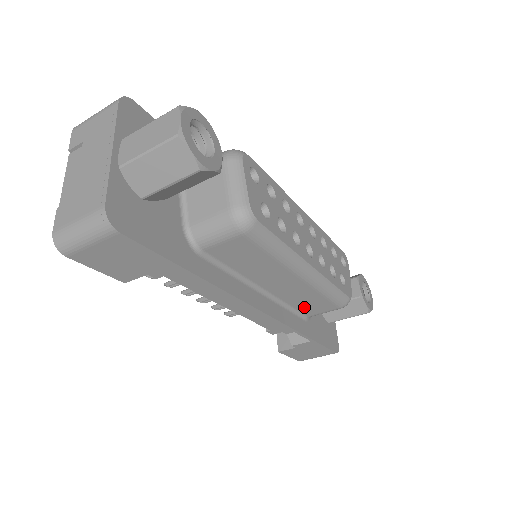
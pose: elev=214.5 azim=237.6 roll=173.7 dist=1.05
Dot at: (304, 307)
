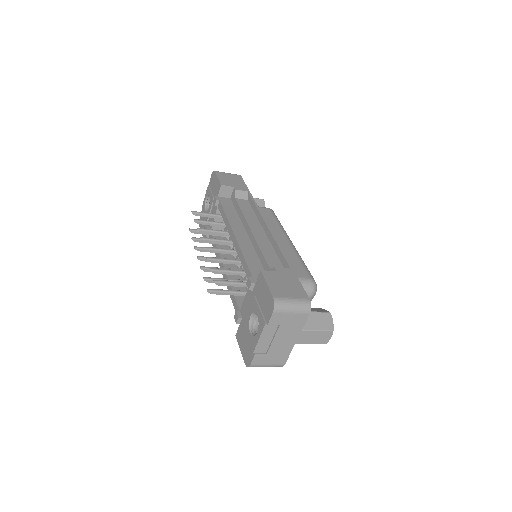
Dot at: occluded
